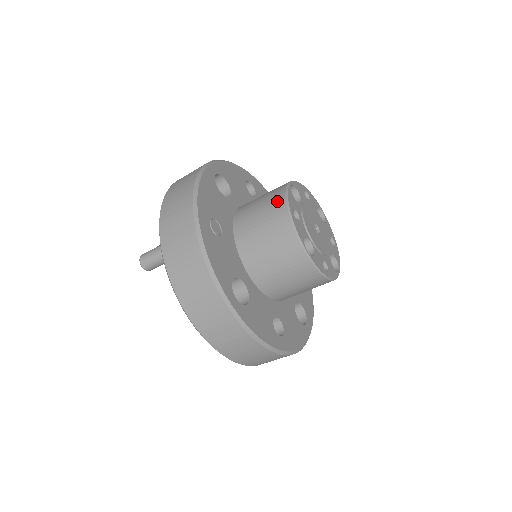
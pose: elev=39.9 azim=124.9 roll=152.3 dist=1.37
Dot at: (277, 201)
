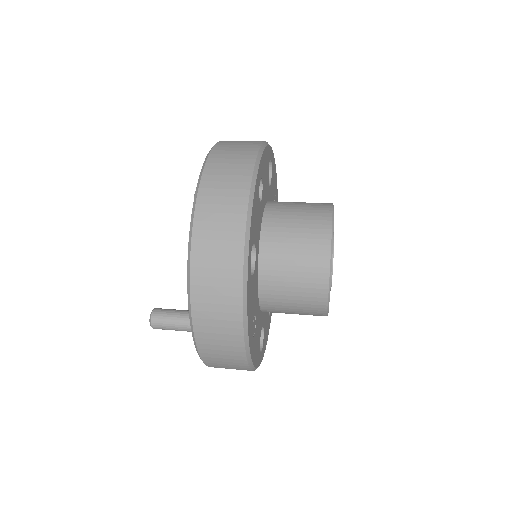
Dot at: (317, 291)
